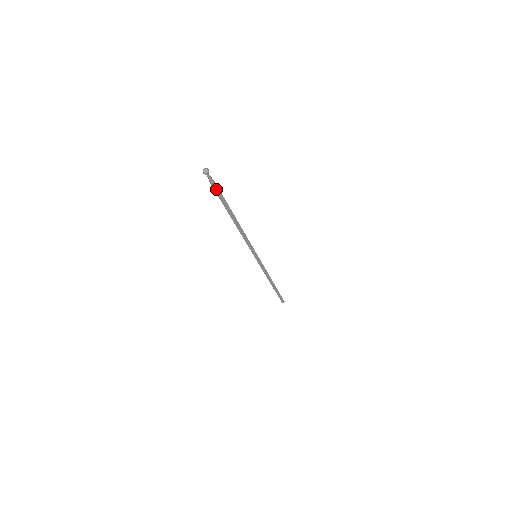
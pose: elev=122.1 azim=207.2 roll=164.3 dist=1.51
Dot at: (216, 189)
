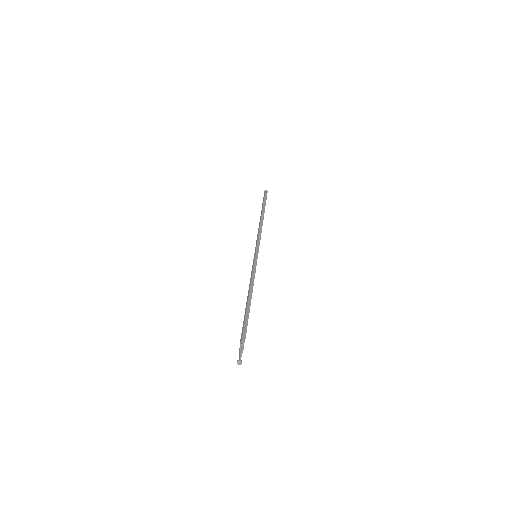
Dot at: occluded
